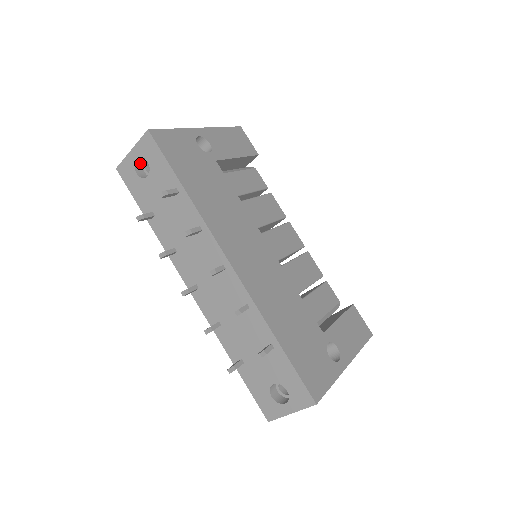
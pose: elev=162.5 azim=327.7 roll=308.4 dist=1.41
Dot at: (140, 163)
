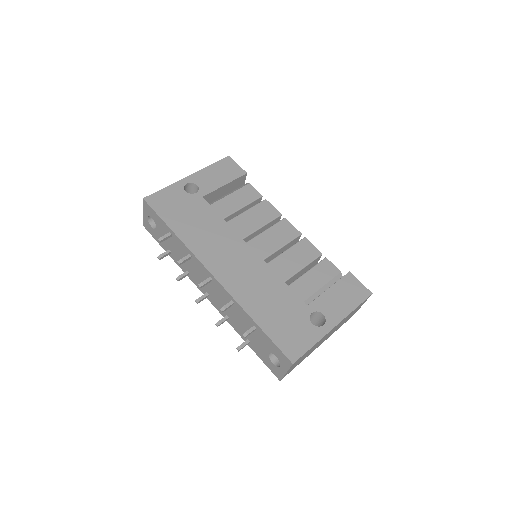
Dot at: occluded
